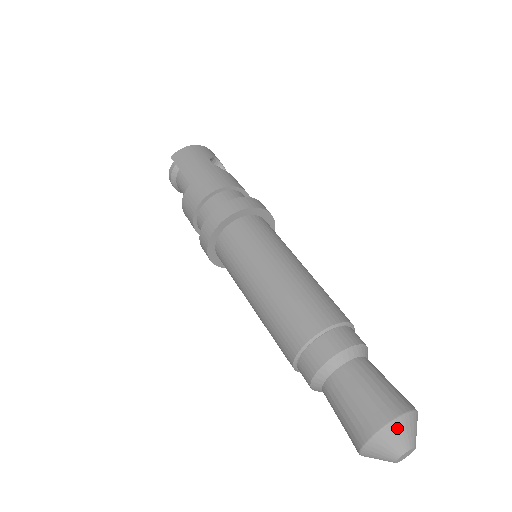
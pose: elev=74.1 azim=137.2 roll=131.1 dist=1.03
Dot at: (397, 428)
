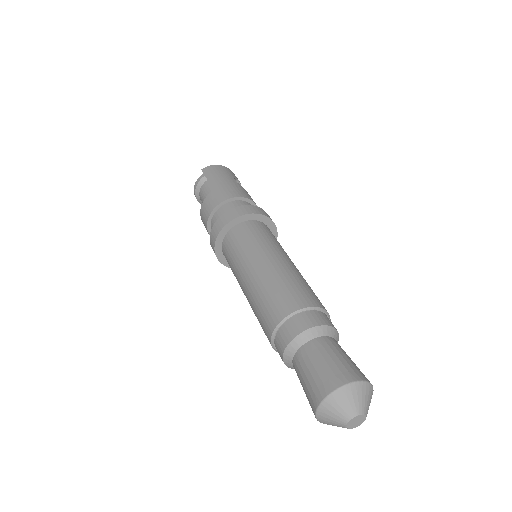
Dot at: (354, 390)
